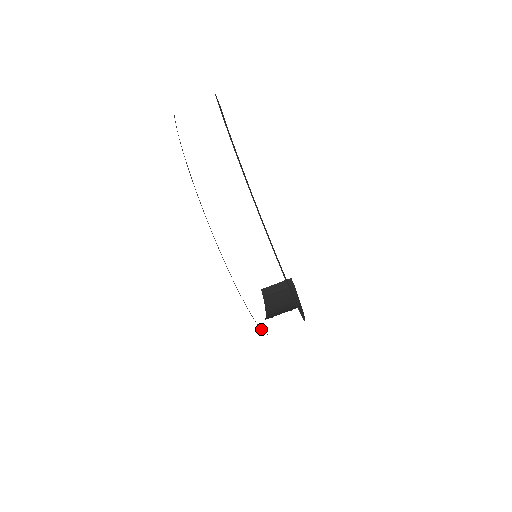
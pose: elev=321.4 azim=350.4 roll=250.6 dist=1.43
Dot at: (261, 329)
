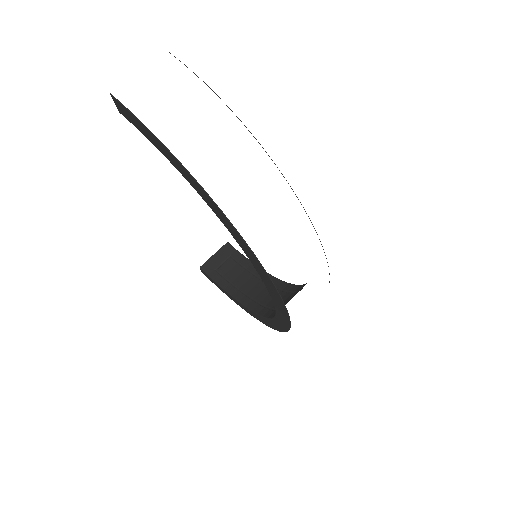
Dot at: occluded
